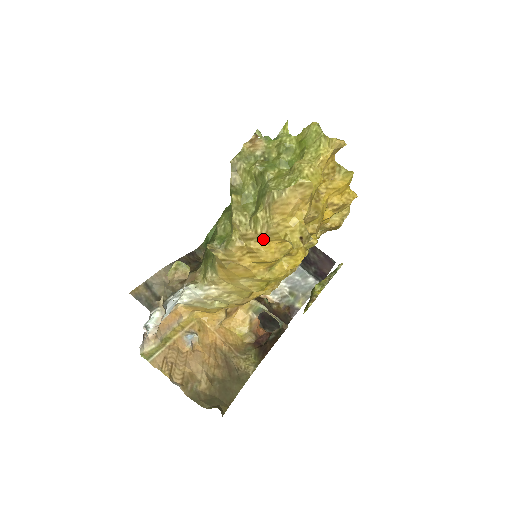
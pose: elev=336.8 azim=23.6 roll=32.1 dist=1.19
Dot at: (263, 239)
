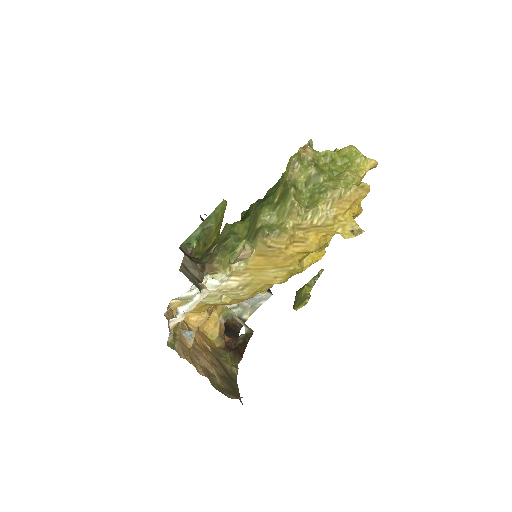
Dot at: (314, 230)
